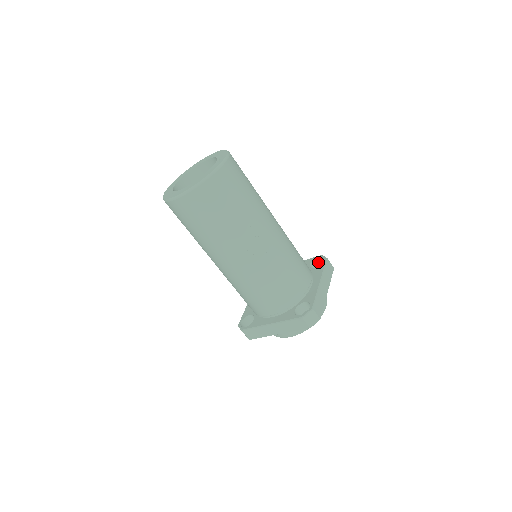
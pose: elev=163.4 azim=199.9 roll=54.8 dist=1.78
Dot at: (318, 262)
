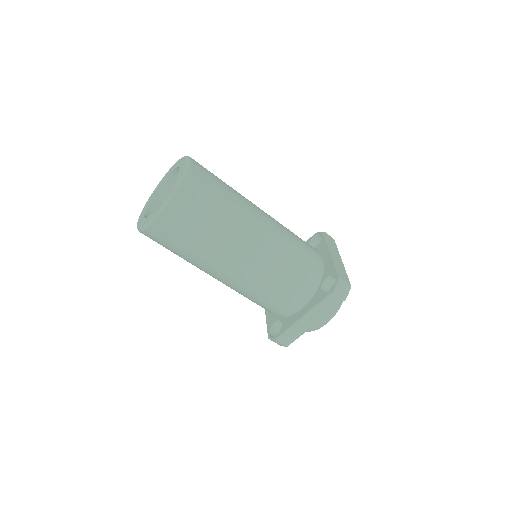
Dot at: occluded
